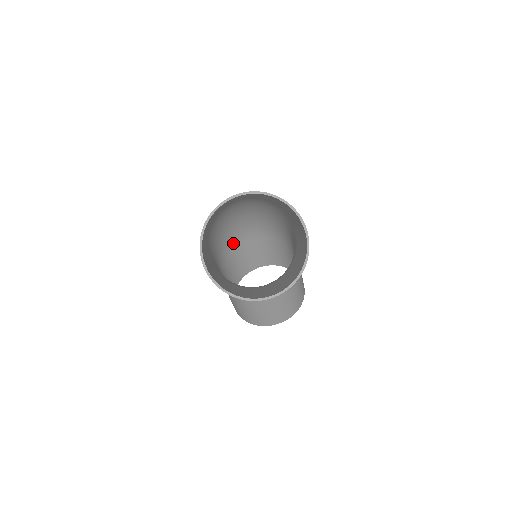
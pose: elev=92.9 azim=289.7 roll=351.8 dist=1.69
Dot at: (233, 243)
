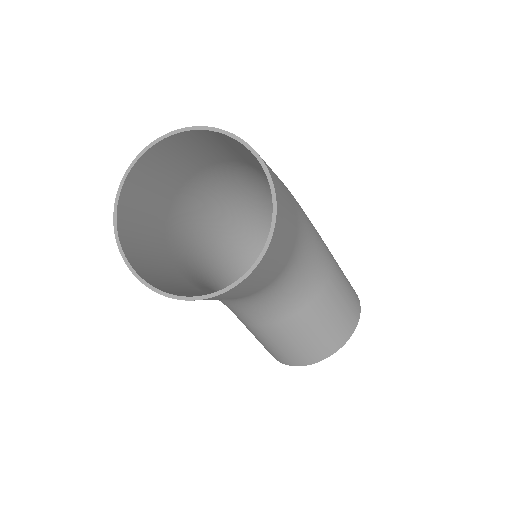
Dot at: (246, 255)
